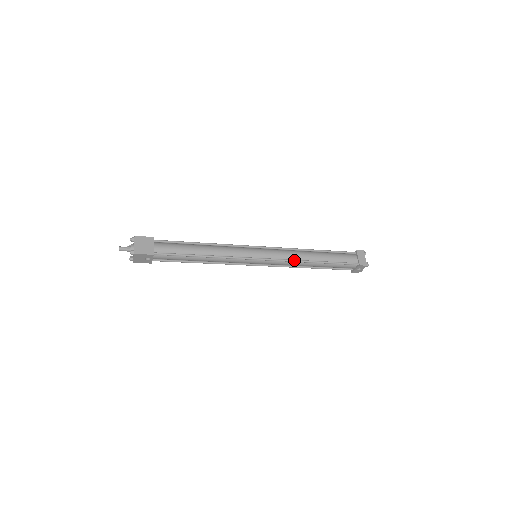
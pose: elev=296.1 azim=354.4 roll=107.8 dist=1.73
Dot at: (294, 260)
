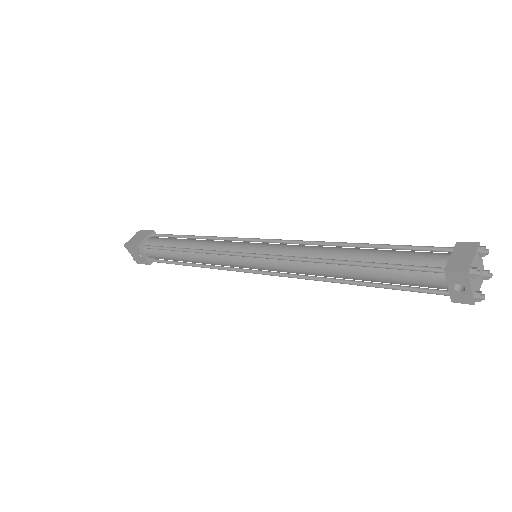
Dot at: (298, 257)
